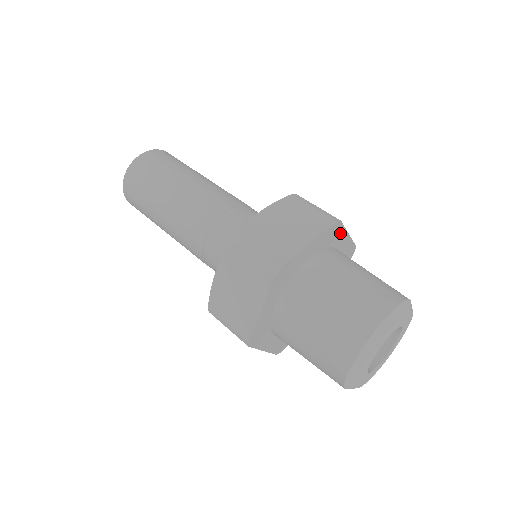
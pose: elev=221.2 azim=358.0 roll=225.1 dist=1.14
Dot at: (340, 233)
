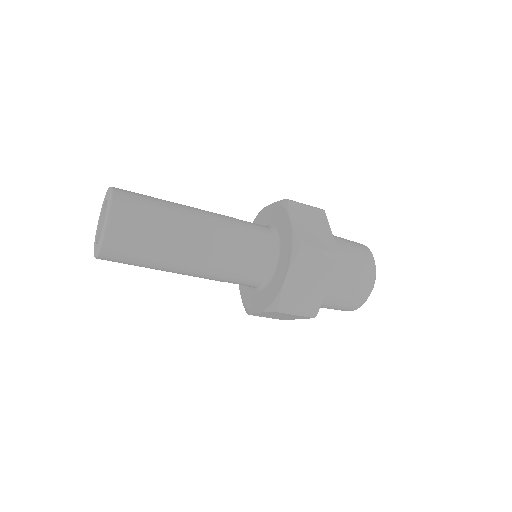
Dot at: occluded
